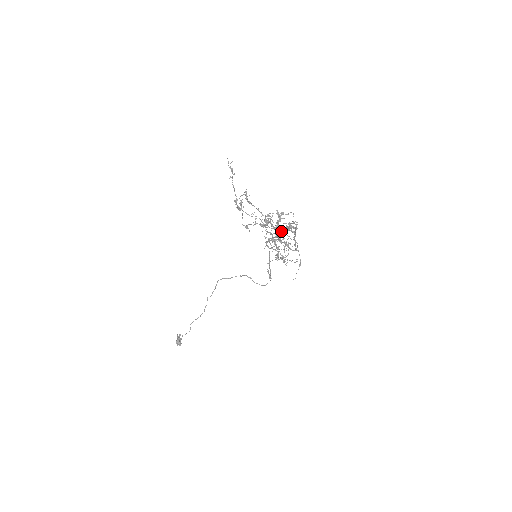
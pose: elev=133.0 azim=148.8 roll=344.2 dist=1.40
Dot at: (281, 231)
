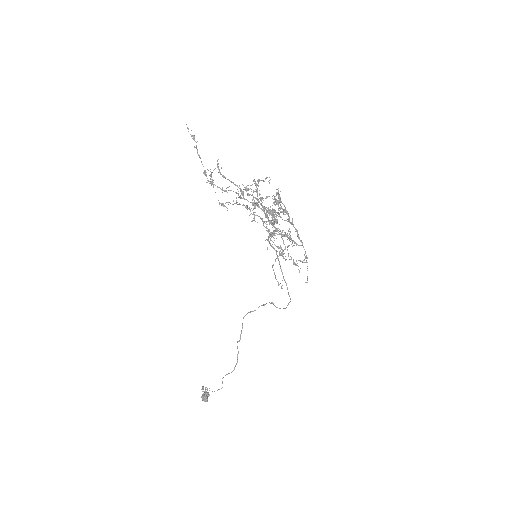
Dot at: (272, 214)
